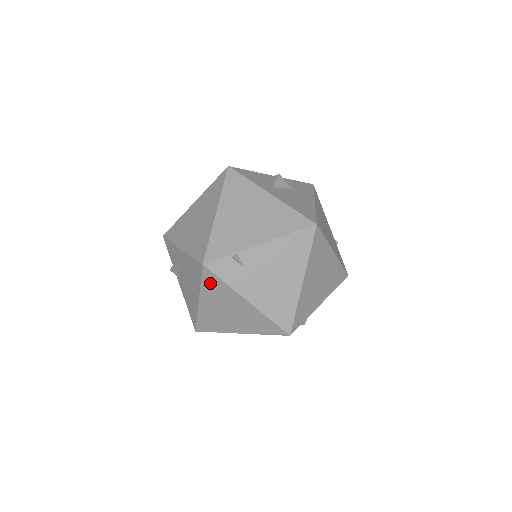
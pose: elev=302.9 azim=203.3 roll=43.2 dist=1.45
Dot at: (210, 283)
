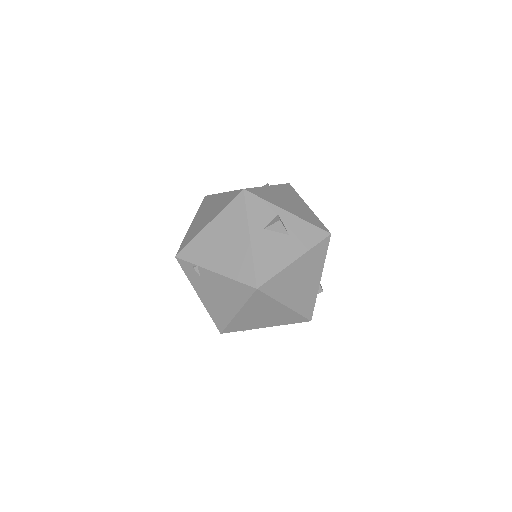
Dot at: occluded
